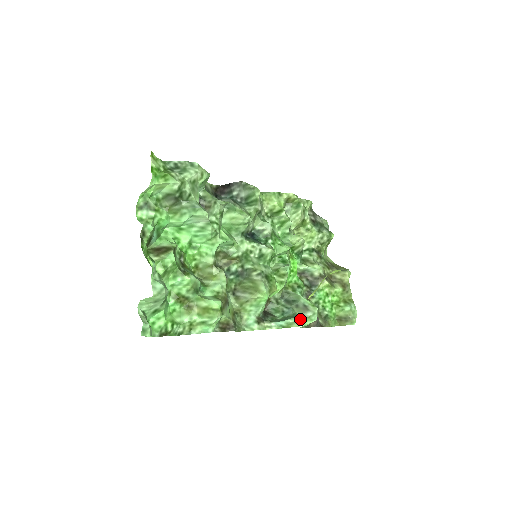
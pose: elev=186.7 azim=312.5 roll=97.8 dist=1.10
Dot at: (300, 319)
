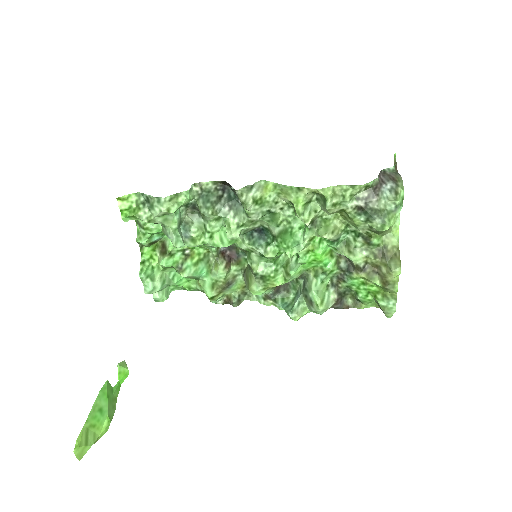
Dot at: (291, 317)
